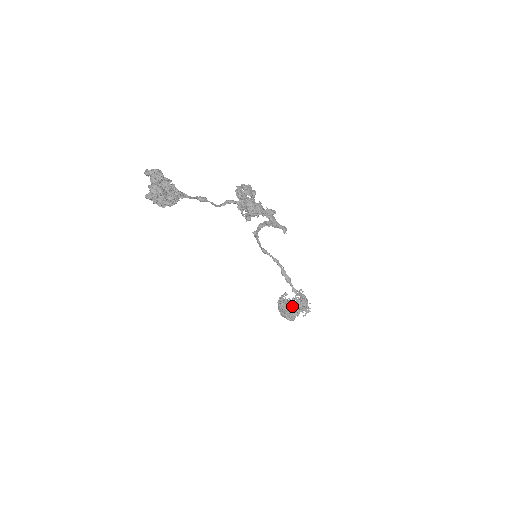
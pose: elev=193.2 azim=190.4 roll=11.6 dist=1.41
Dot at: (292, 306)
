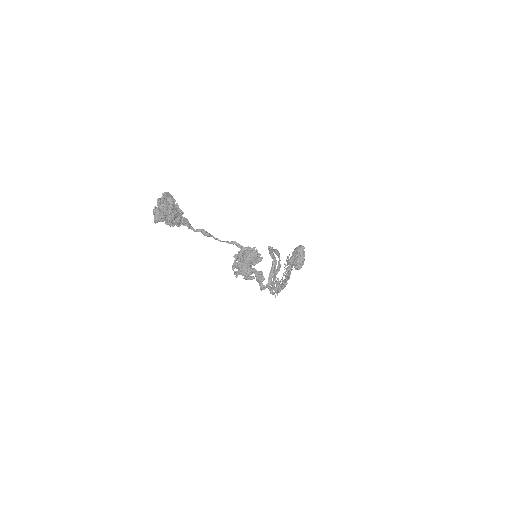
Dot at: (287, 269)
